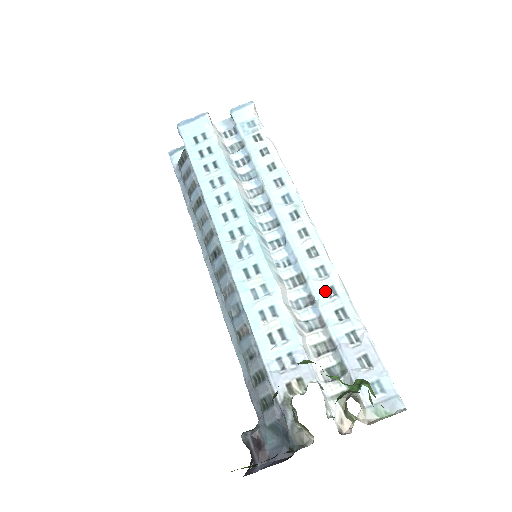
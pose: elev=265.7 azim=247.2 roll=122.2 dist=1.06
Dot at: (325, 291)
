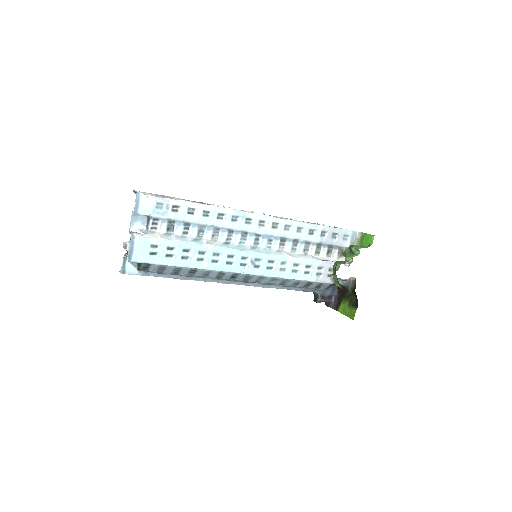
Dot at: (297, 232)
